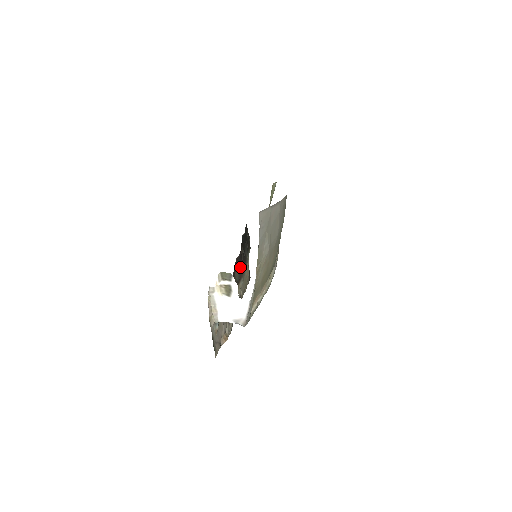
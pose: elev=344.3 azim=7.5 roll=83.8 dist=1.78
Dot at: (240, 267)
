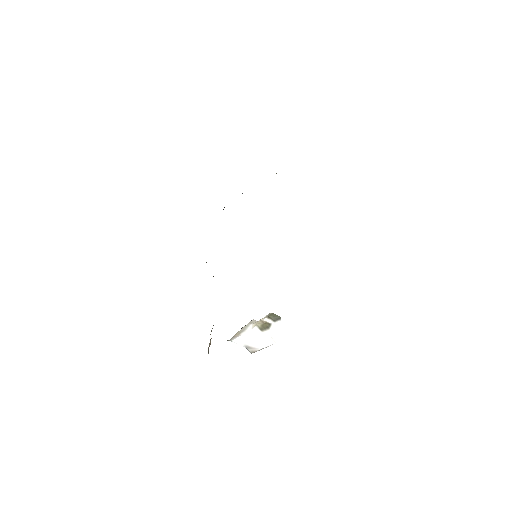
Dot at: occluded
